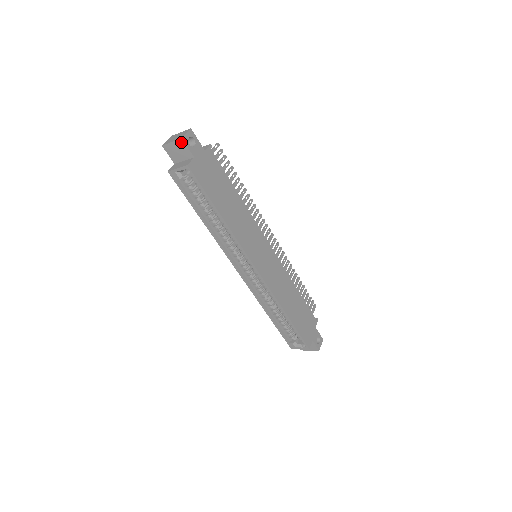
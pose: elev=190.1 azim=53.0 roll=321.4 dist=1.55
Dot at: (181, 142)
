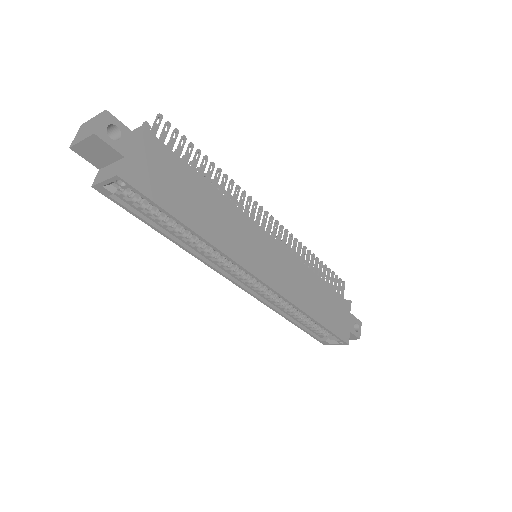
Dot at: (95, 139)
